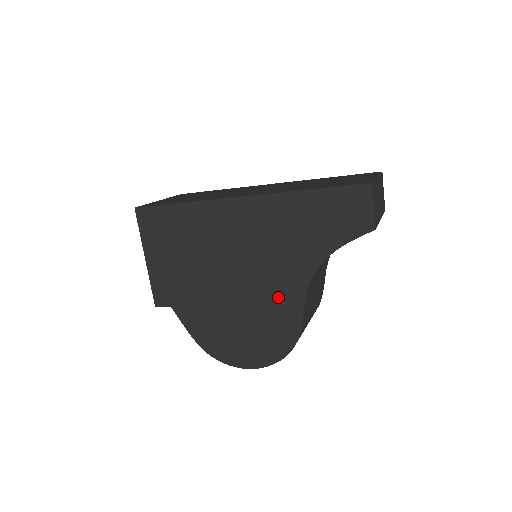
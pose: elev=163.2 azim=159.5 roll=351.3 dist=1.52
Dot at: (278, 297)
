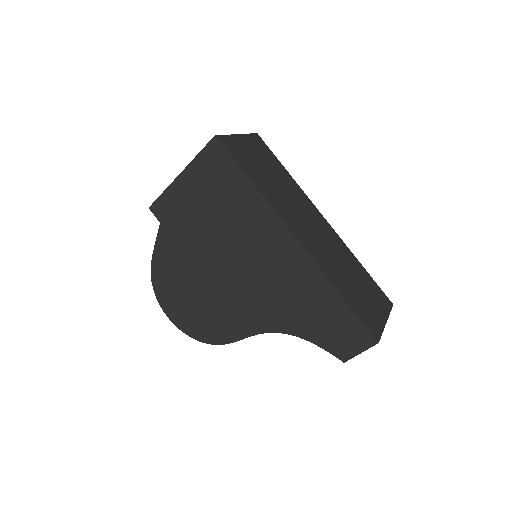
Dot at: (239, 313)
